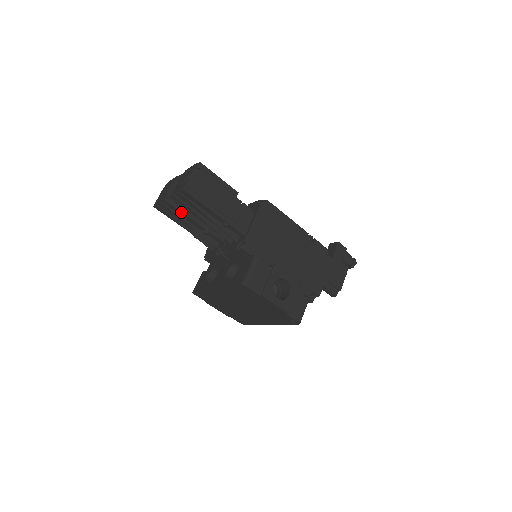
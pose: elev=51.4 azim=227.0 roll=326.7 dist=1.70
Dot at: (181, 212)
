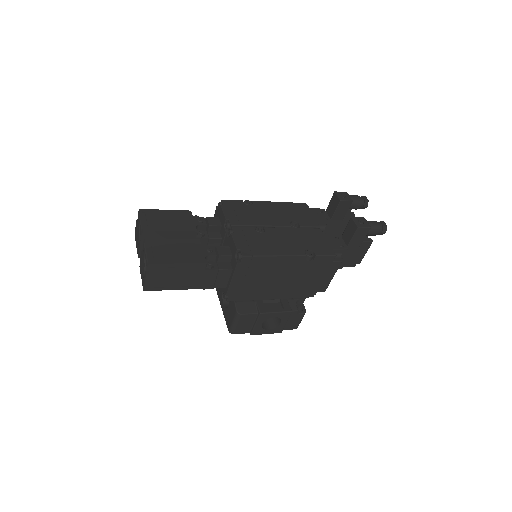
Dot at: occluded
